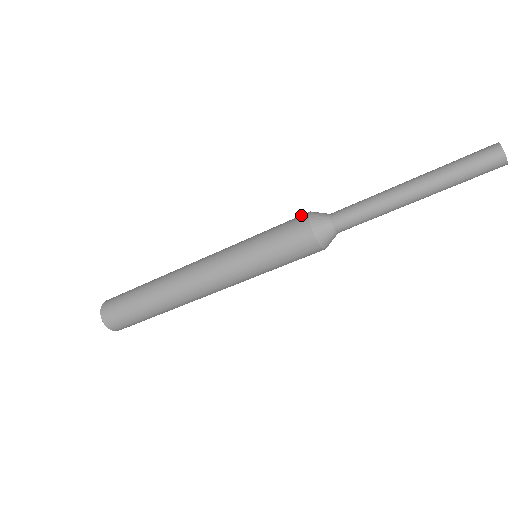
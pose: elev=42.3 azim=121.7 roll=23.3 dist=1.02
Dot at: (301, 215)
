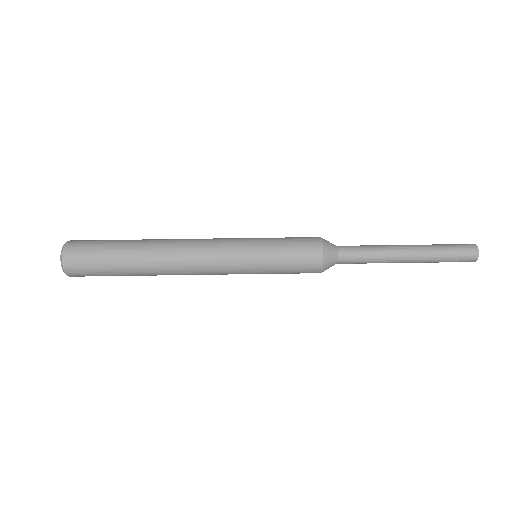
Dot at: occluded
